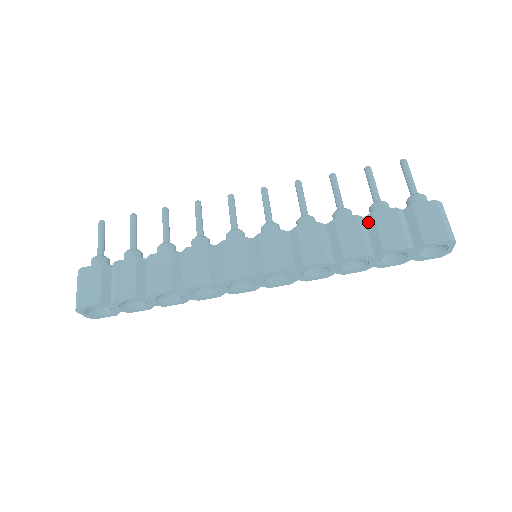
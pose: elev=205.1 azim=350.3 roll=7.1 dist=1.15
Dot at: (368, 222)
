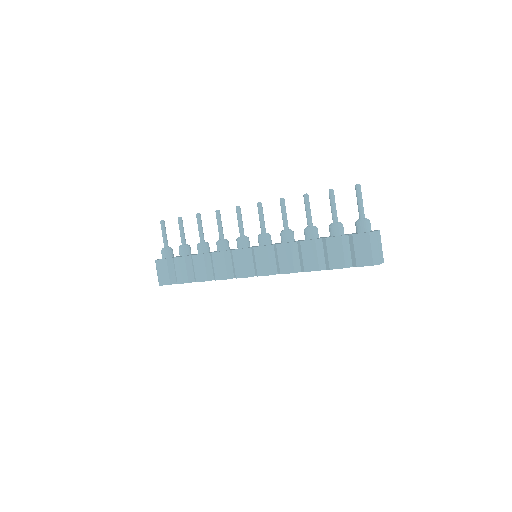
Dot at: (323, 243)
